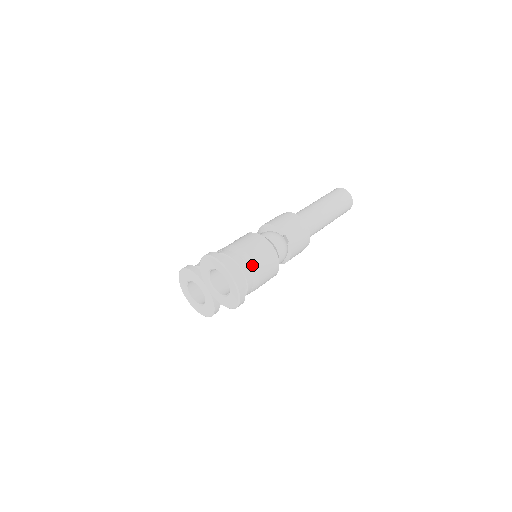
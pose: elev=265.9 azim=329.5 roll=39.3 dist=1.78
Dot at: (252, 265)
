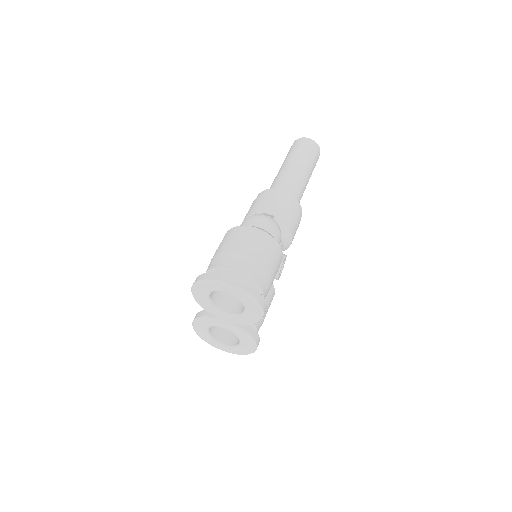
Dot at: (242, 258)
